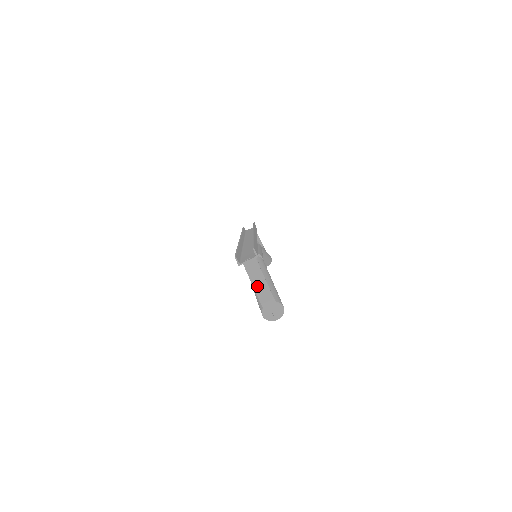
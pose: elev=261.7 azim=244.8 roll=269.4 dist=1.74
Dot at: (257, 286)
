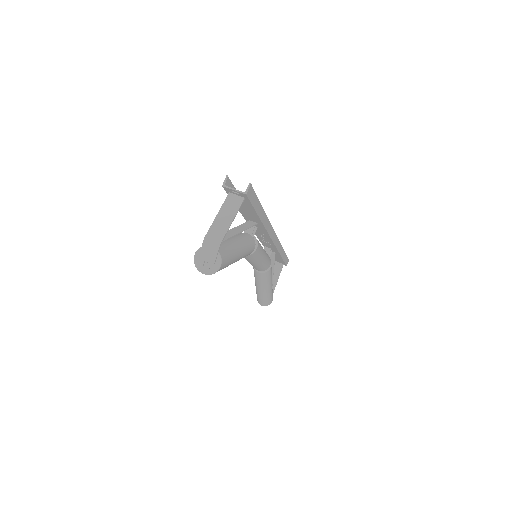
Dot at: (218, 221)
